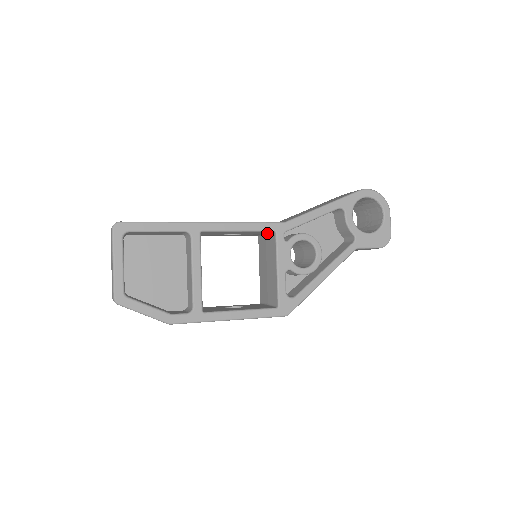
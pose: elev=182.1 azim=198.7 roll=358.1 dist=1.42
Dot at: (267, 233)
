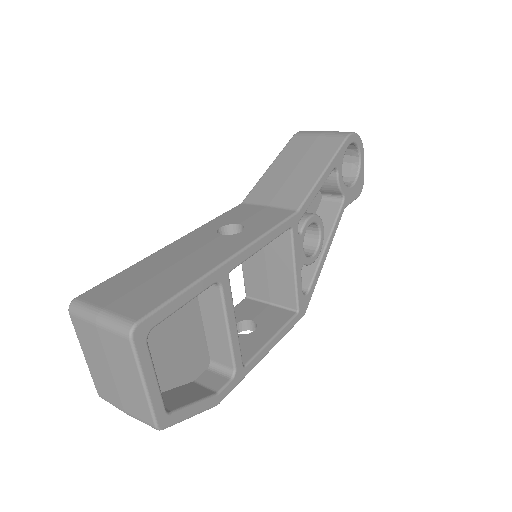
Dot at: occluded
